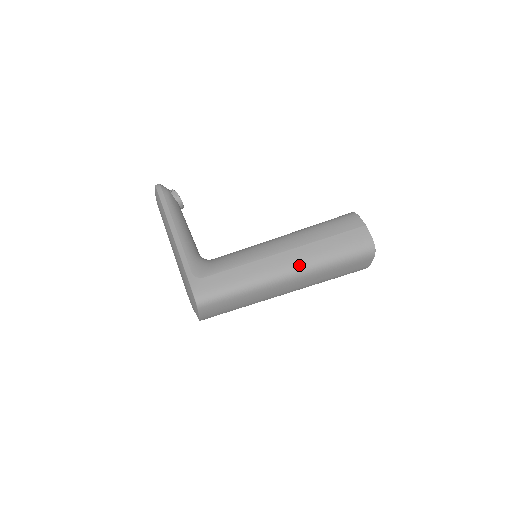
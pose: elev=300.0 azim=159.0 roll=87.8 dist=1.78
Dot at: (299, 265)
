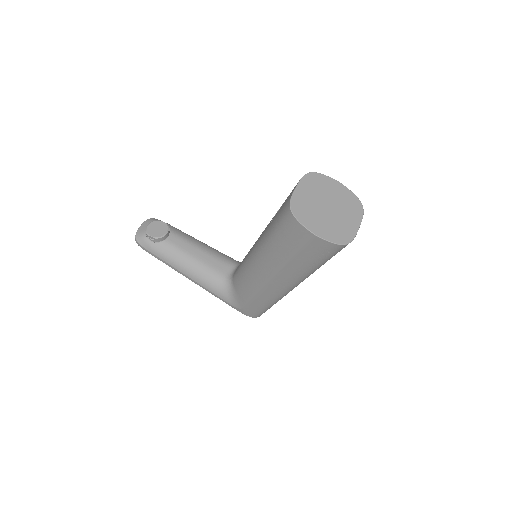
Dot at: (292, 284)
